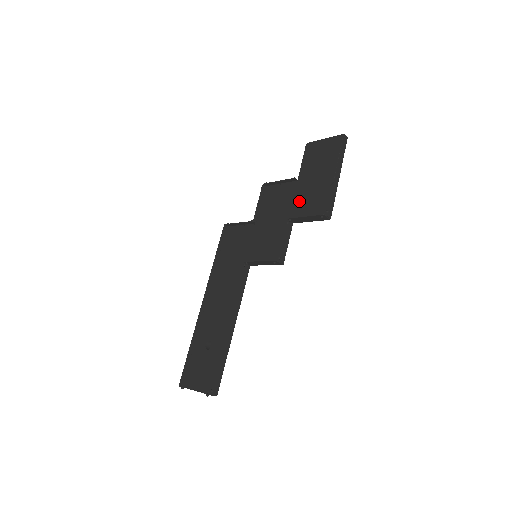
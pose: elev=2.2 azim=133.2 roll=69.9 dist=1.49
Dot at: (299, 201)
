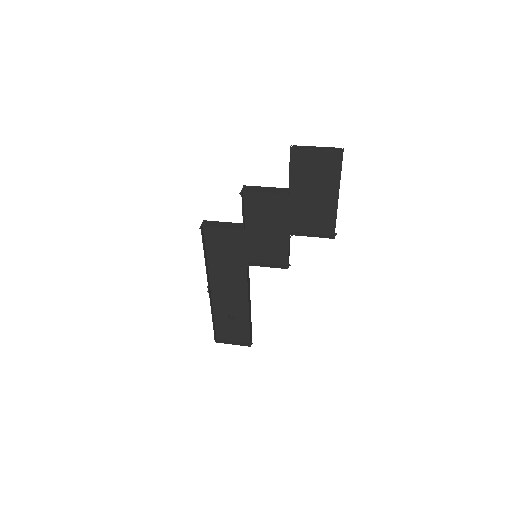
Dot at: (297, 216)
